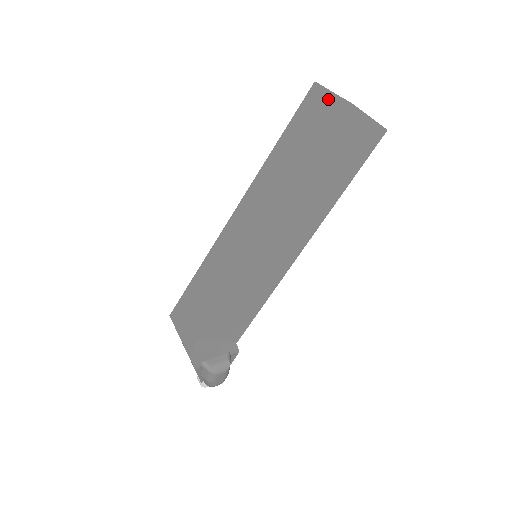
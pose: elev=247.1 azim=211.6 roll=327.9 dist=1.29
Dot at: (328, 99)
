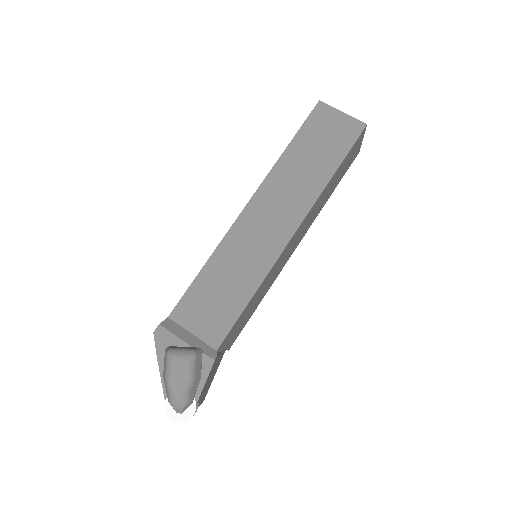
Dot at: occluded
